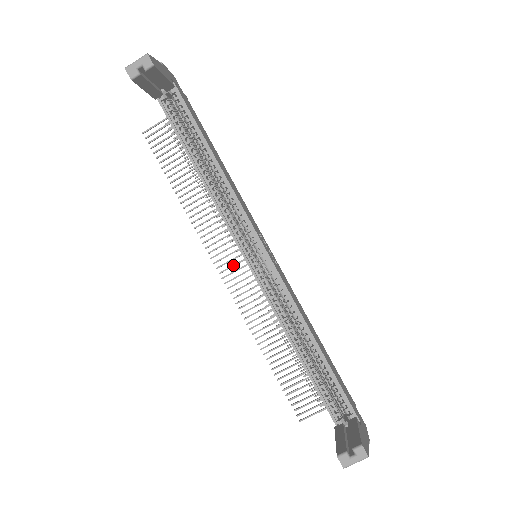
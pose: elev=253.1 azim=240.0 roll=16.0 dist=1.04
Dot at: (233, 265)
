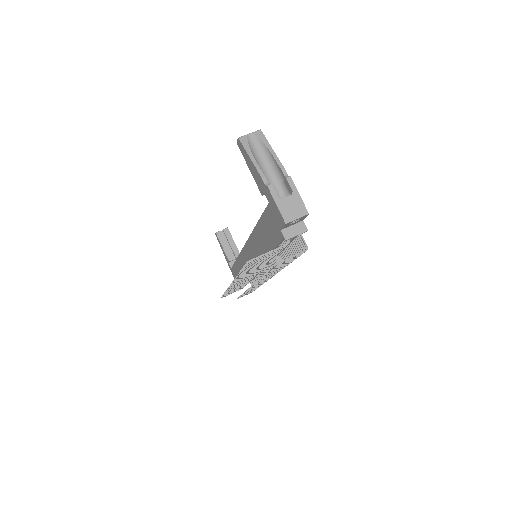
Dot at: (242, 280)
